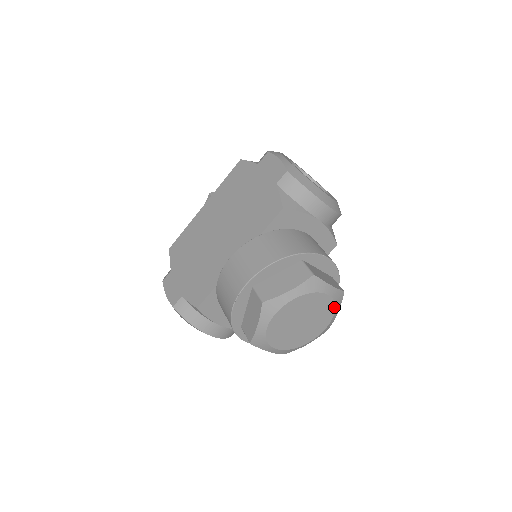
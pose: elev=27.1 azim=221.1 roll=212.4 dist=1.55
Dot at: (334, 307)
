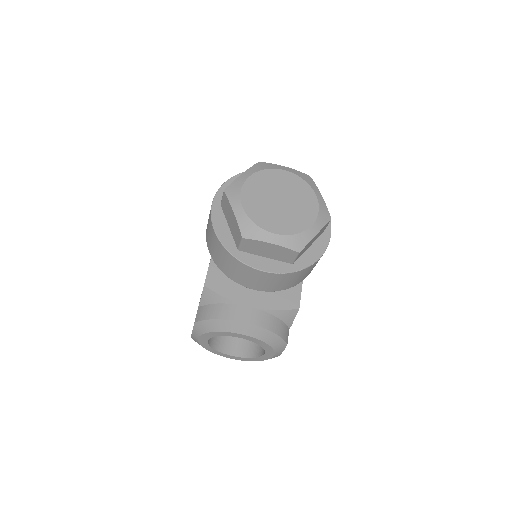
Dot at: (306, 183)
